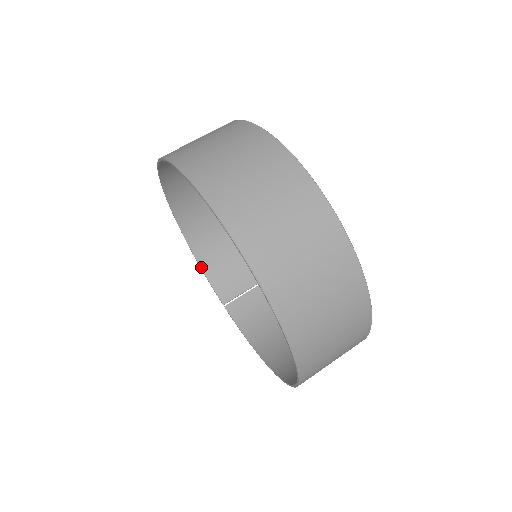
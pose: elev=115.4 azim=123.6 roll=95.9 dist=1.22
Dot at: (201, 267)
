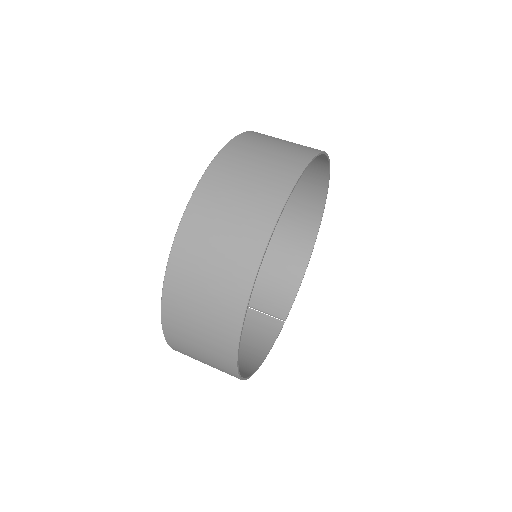
Dot at: occluded
